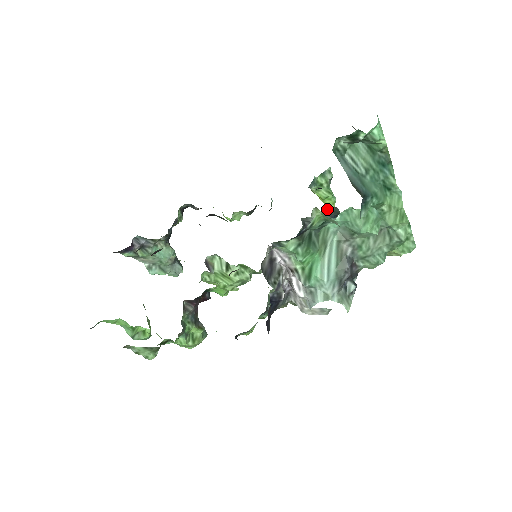
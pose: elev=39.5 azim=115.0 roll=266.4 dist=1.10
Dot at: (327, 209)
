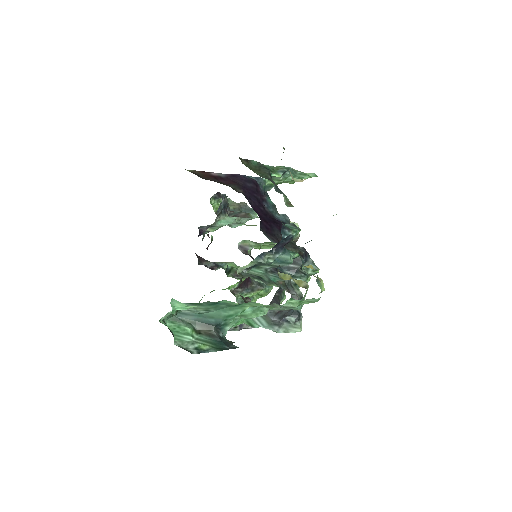
Dot at: occluded
